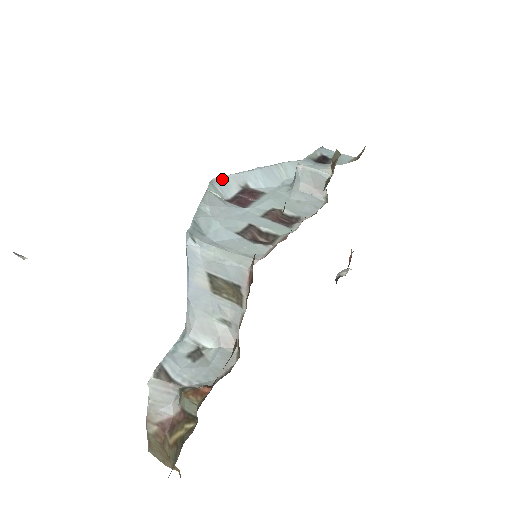
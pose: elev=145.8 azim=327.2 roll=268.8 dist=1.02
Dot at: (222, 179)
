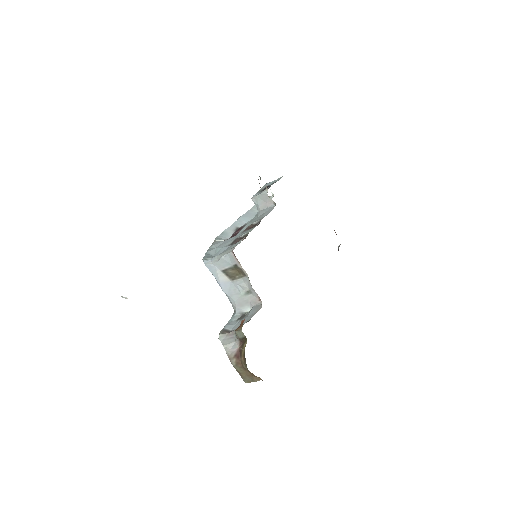
Dot at: (223, 233)
